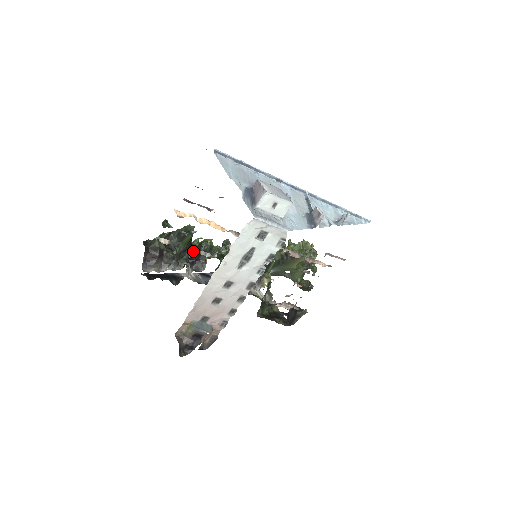
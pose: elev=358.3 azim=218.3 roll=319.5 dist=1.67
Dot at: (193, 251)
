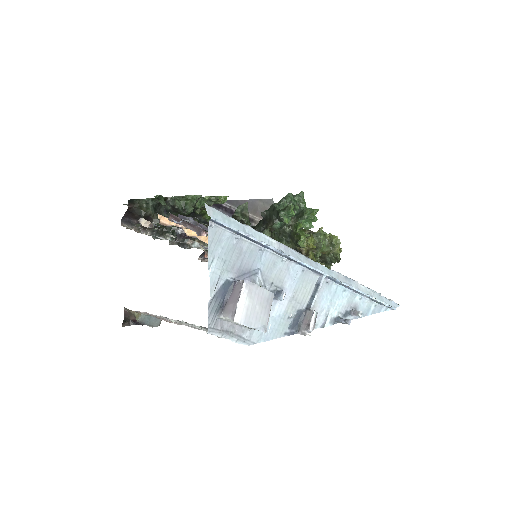
Dot at: occluded
